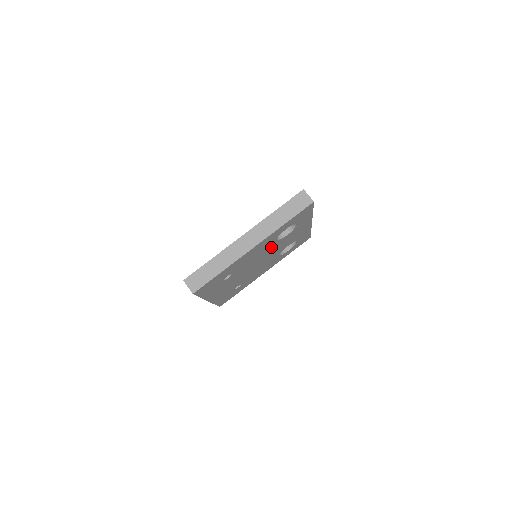
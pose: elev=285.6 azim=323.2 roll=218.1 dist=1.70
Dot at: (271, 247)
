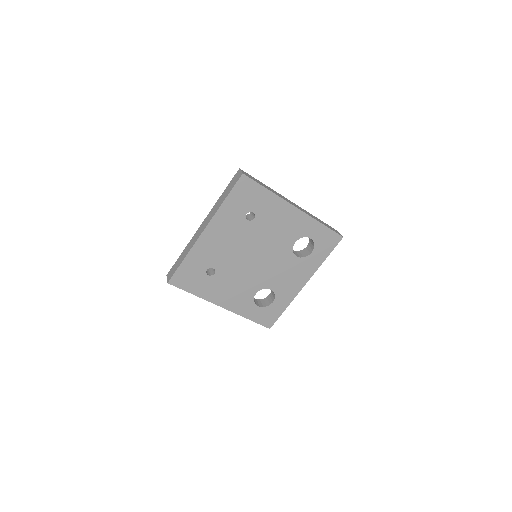
Dot at: (282, 249)
